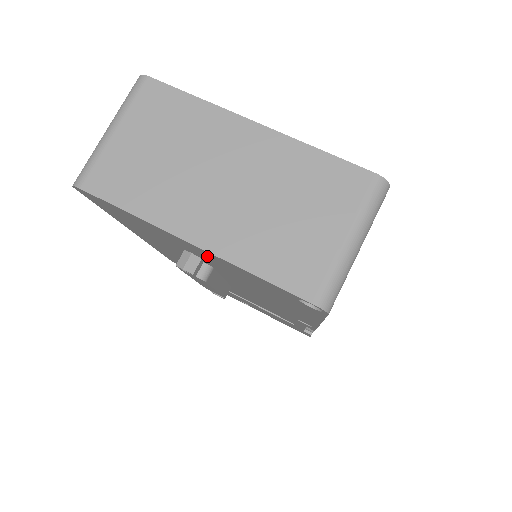
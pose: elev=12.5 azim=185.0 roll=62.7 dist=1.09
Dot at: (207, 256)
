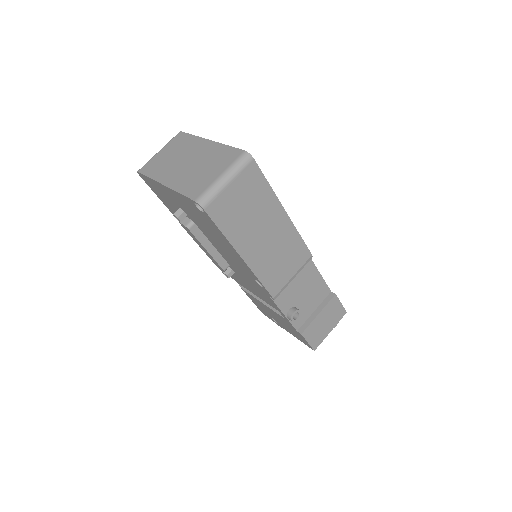
Dot at: (175, 198)
